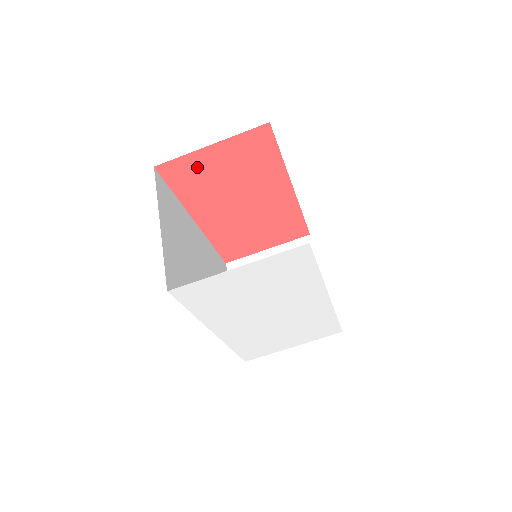
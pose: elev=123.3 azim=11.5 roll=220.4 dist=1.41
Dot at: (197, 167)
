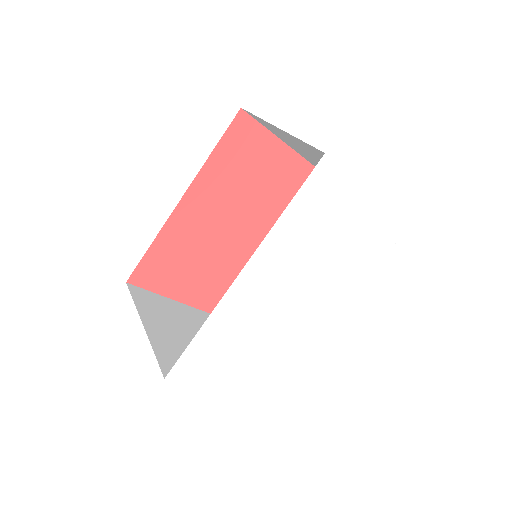
Dot at: (255, 147)
